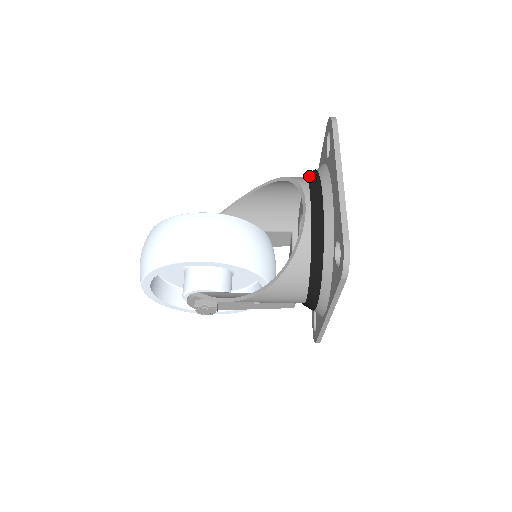
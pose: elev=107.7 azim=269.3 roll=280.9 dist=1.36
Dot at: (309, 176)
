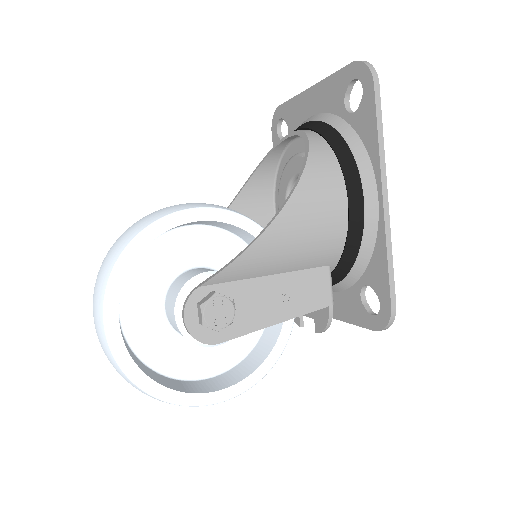
Dot at: occluded
